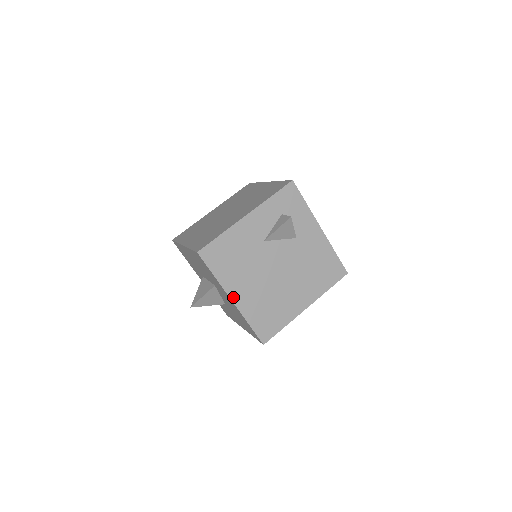
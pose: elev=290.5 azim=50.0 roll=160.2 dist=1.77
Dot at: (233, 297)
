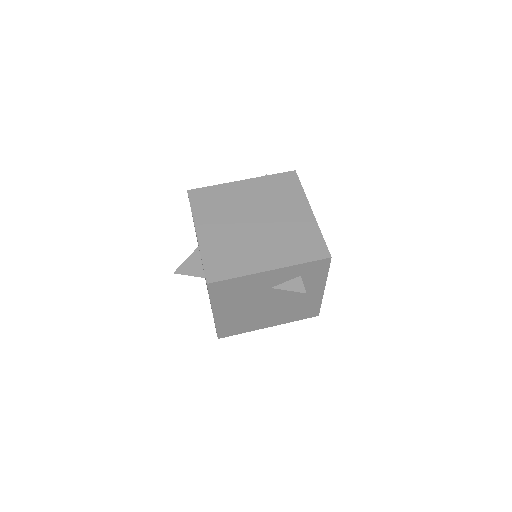
Dot at: (216, 313)
